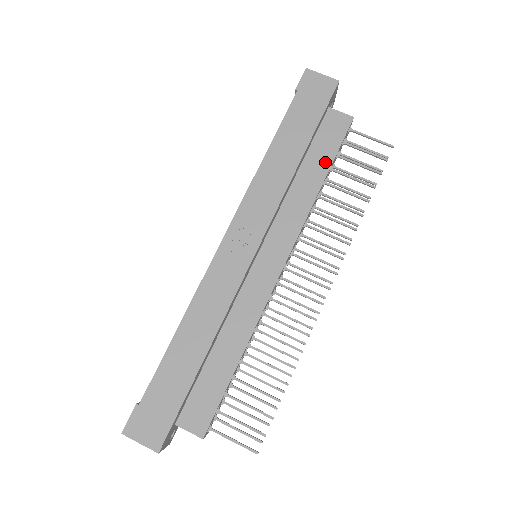
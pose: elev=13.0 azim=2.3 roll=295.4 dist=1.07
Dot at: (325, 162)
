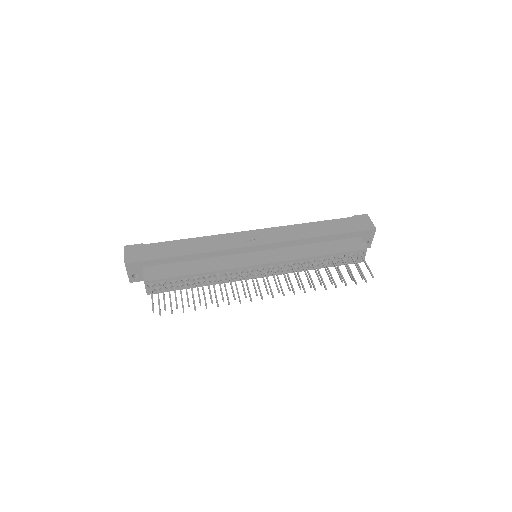
Dot at: (331, 251)
